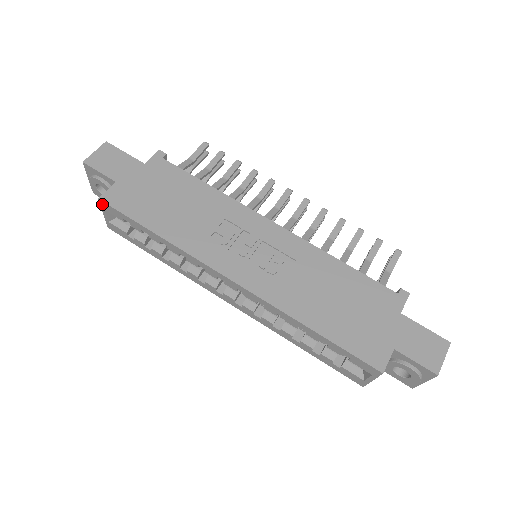
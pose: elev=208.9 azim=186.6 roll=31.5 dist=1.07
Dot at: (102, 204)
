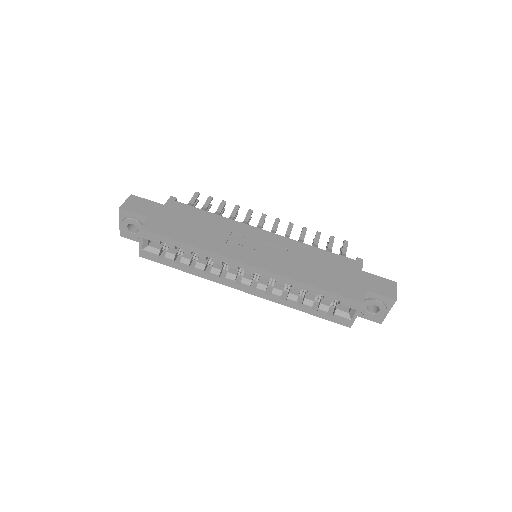
Dot at: (142, 233)
